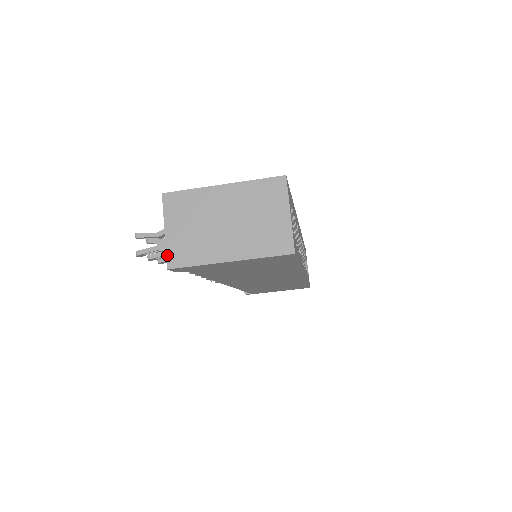
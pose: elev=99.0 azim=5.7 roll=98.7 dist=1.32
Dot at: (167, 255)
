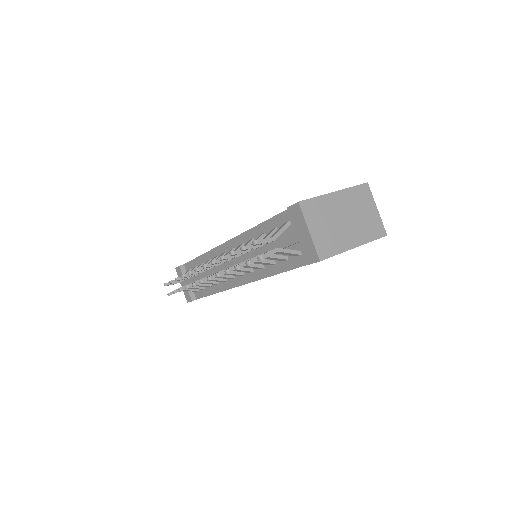
Dot at: (317, 250)
